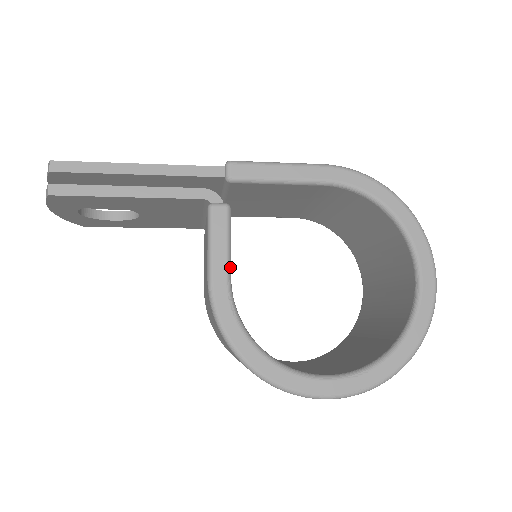
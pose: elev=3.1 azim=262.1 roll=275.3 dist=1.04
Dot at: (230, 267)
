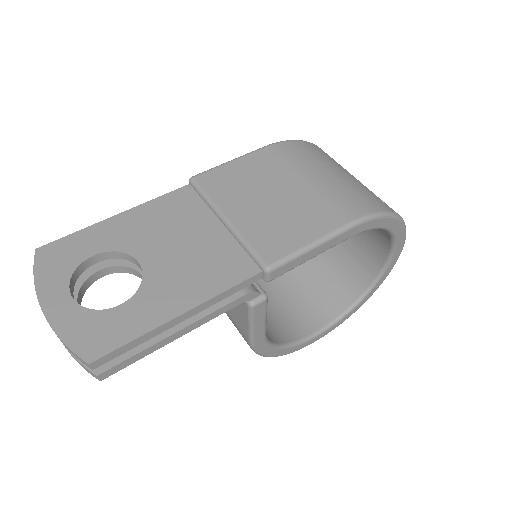
Dot at: occluded
